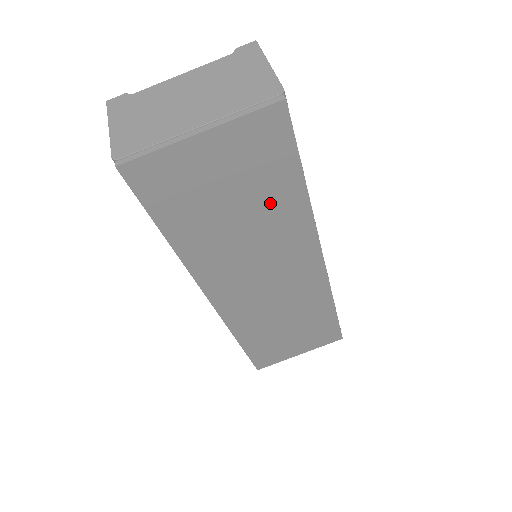
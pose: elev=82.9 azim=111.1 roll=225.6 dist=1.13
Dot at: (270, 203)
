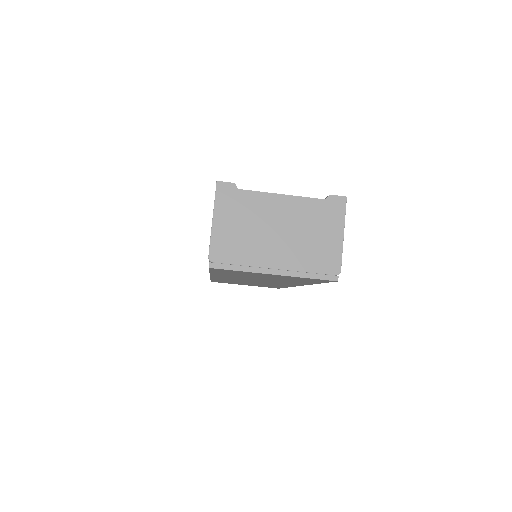
Dot at: (289, 281)
